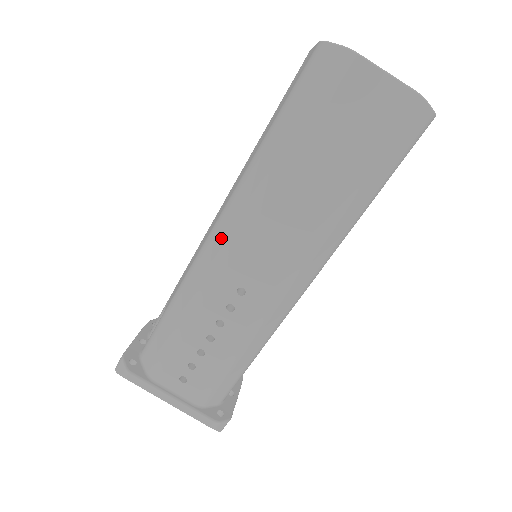
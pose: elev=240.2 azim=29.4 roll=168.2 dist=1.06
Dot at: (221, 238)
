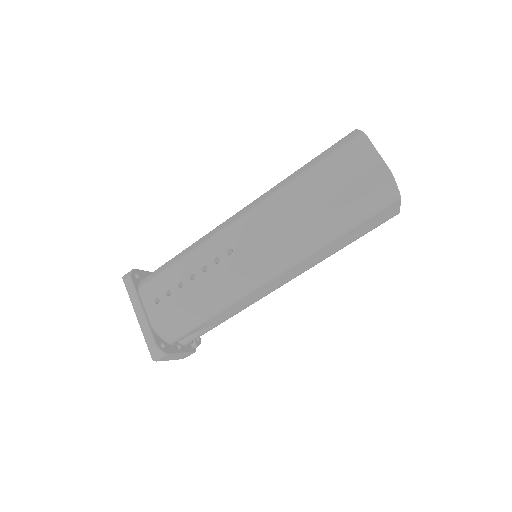
Dot at: (240, 214)
